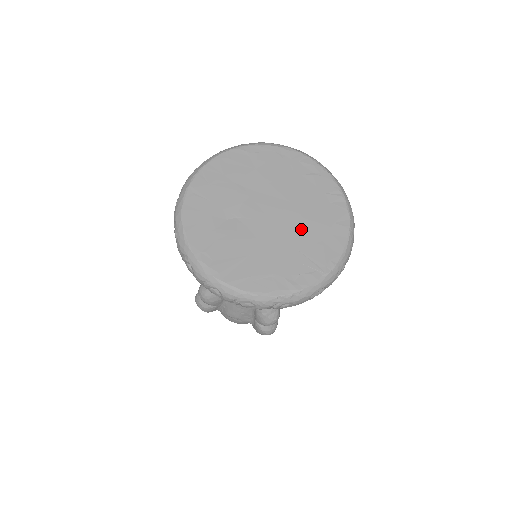
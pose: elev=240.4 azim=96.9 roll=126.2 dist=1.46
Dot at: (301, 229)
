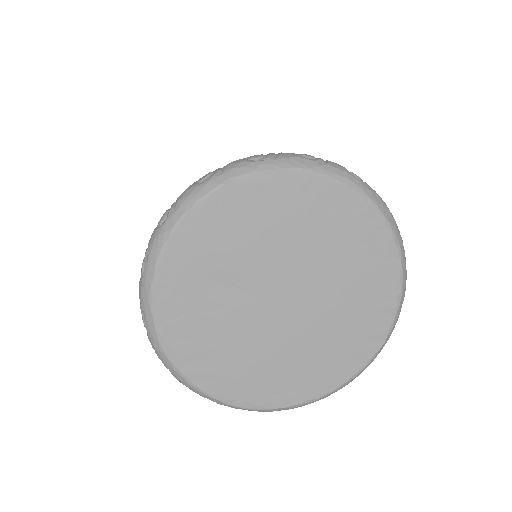
Dot at: (315, 334)
